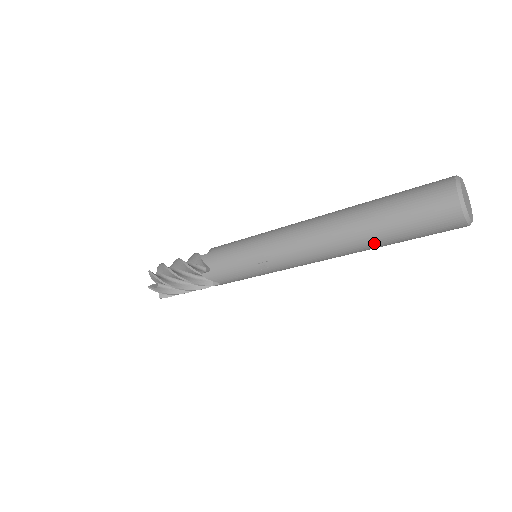
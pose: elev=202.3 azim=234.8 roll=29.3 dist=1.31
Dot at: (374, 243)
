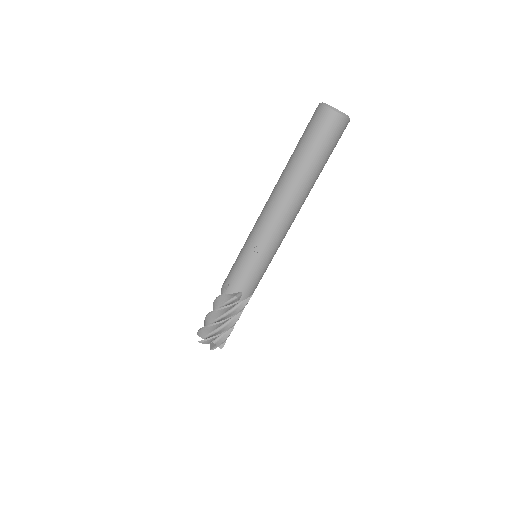
Dot at: (304, 170)
